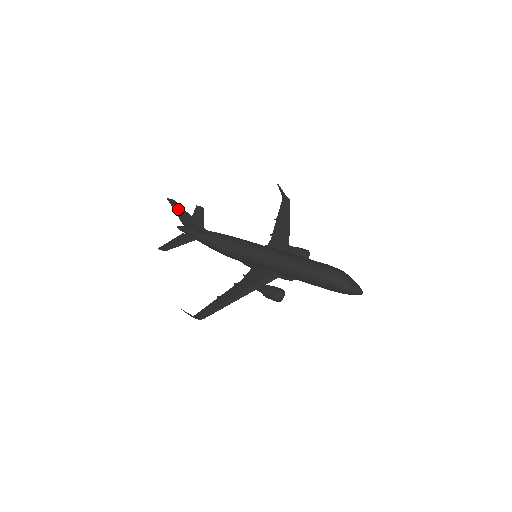
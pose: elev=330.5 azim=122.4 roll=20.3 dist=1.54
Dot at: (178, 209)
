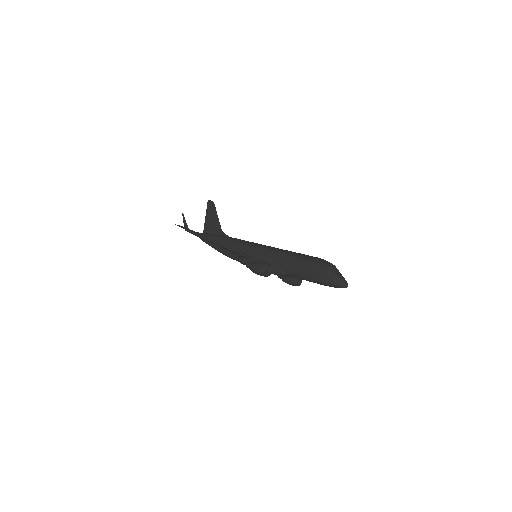
Dot at: (211, 210)
